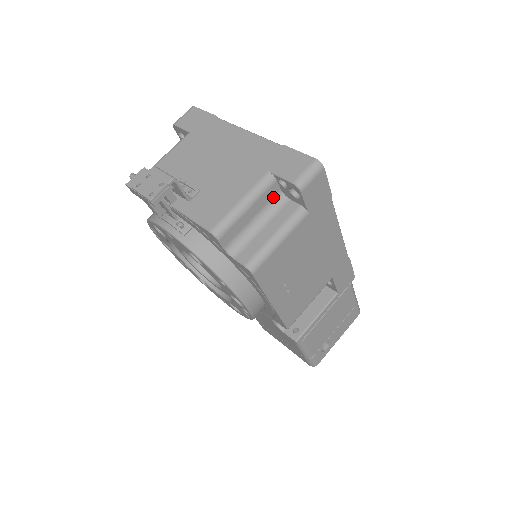
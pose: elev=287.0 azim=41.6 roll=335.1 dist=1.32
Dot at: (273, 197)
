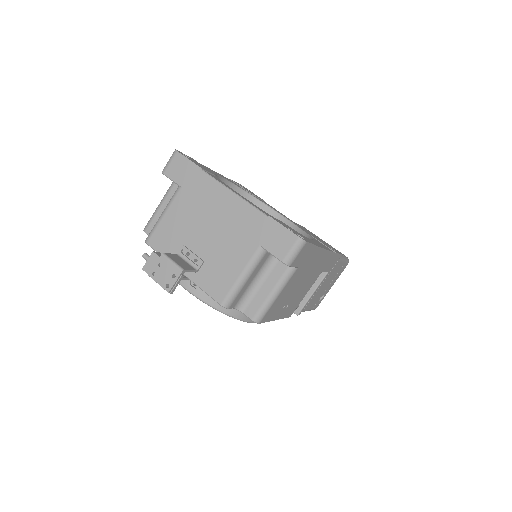
Dot at: (266, 259)
